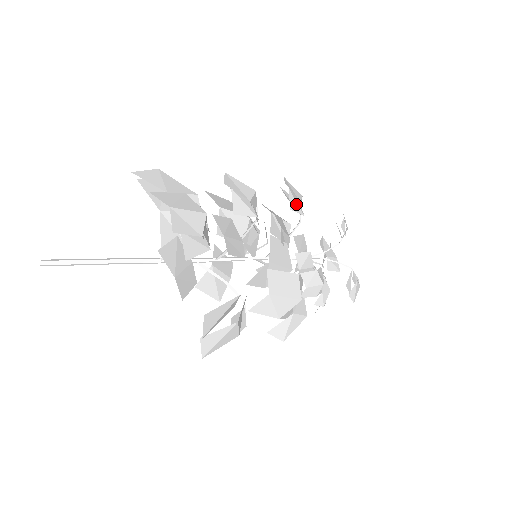
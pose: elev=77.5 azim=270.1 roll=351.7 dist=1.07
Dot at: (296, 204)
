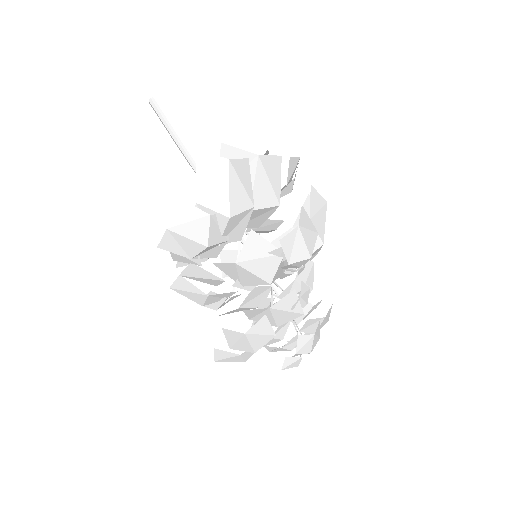
Dot at: occluded
